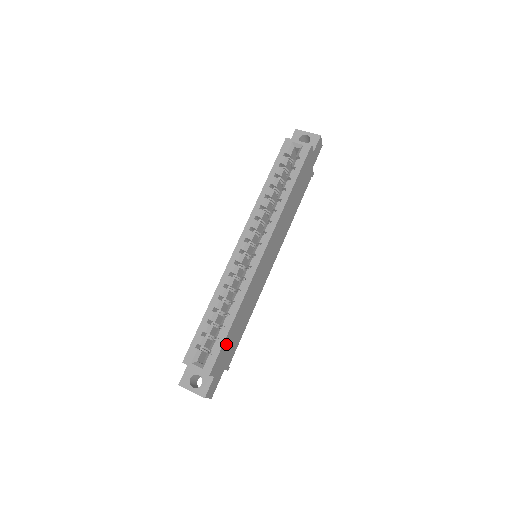
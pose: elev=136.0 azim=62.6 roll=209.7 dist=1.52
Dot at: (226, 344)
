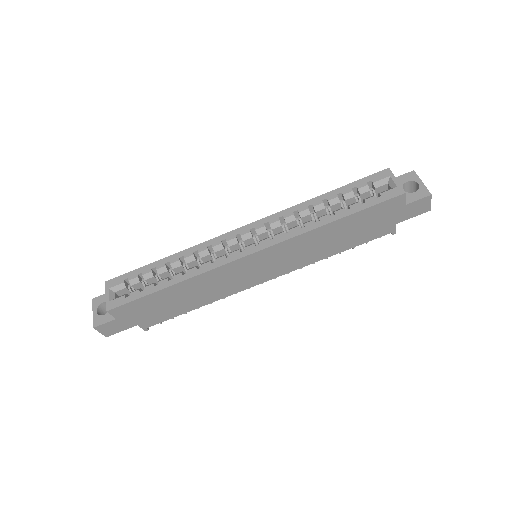
Dot at: (148, 301)
